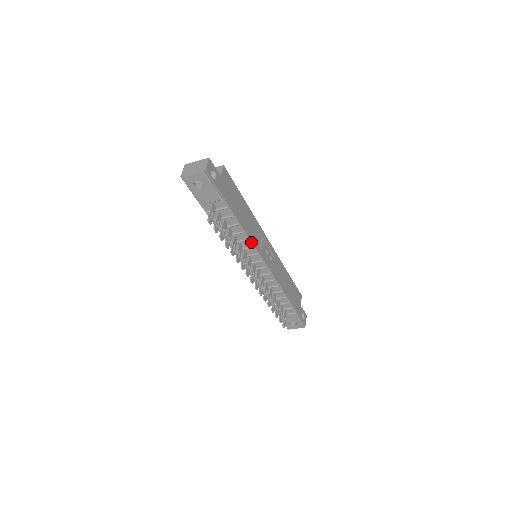
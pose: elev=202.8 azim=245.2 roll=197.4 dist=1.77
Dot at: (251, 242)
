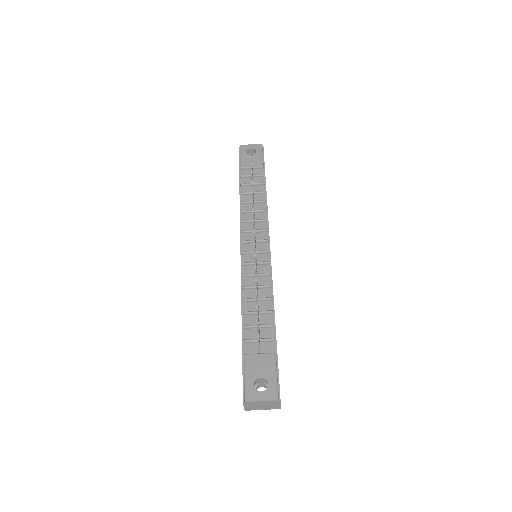
Dot at: (267, 216)
